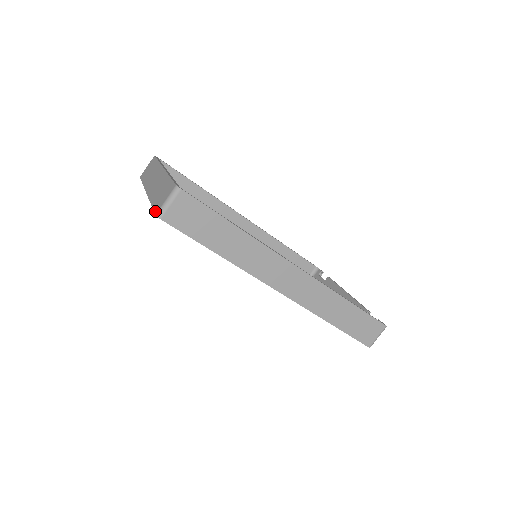
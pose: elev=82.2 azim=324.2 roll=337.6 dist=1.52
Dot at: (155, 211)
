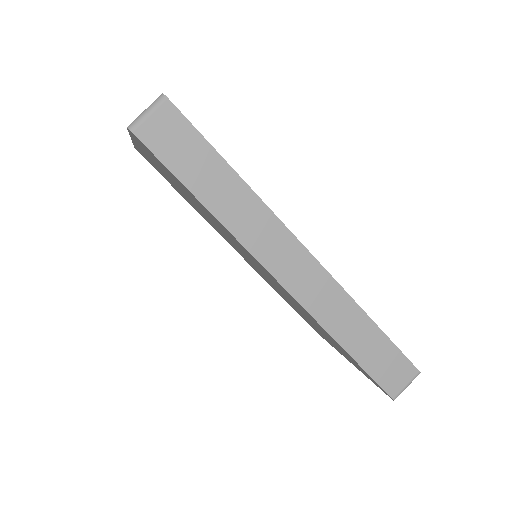
Dot at: occluded
